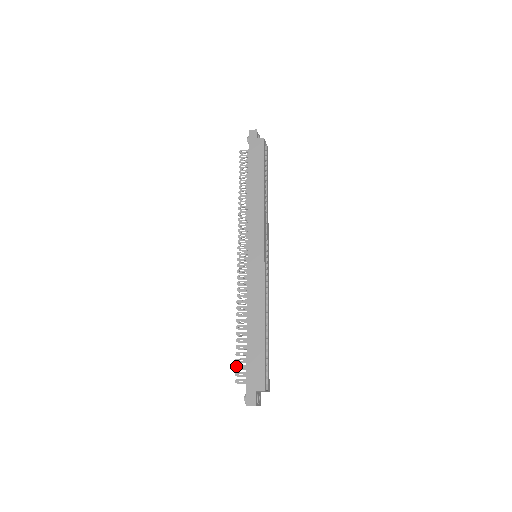
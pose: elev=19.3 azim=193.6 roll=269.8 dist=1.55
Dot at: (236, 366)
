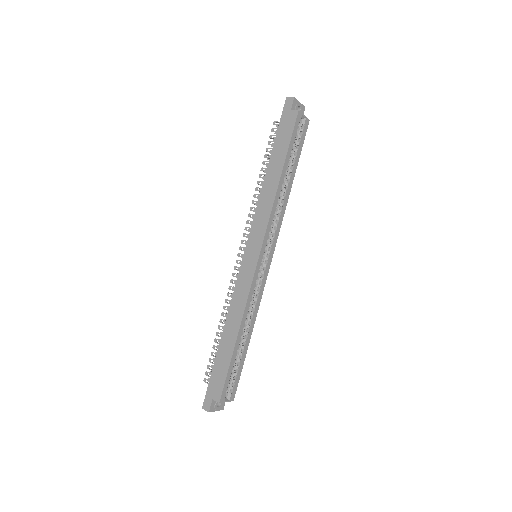
Dot at: (208, 365)
